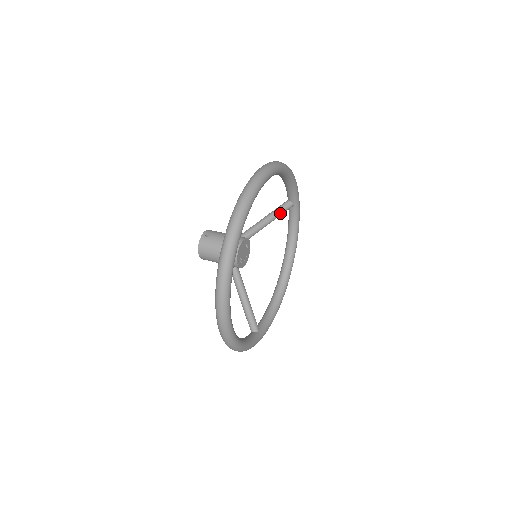
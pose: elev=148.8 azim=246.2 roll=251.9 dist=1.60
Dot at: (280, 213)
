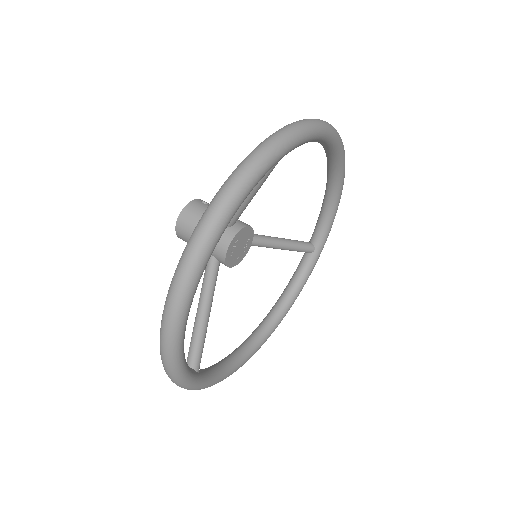
Dot at: (297, 246)
